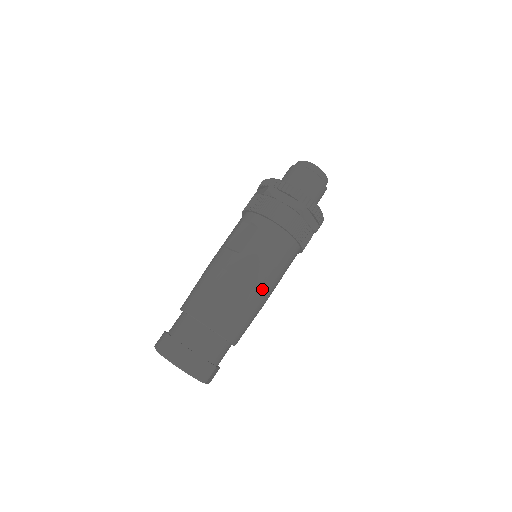
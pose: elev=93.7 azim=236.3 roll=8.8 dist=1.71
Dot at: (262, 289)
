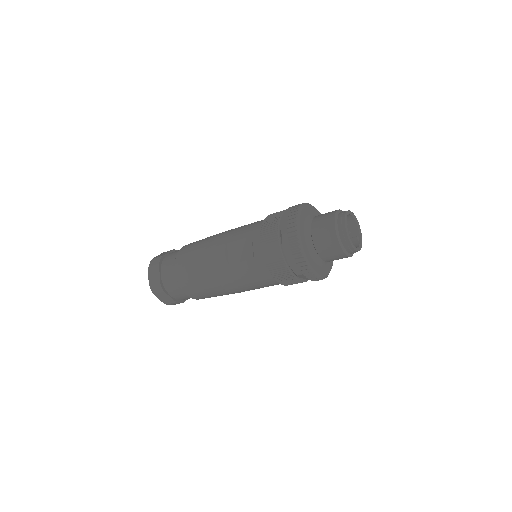
Dot at: (235, 292)
